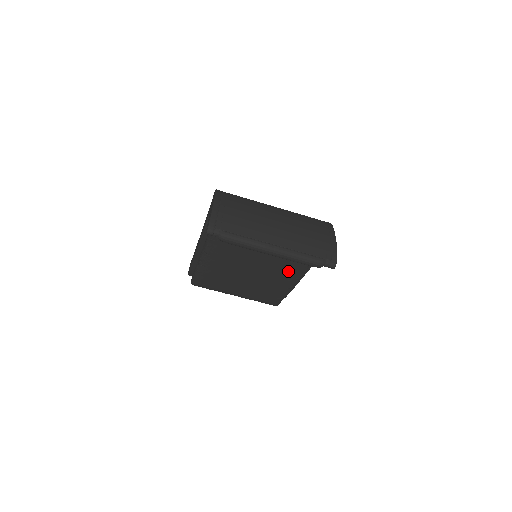
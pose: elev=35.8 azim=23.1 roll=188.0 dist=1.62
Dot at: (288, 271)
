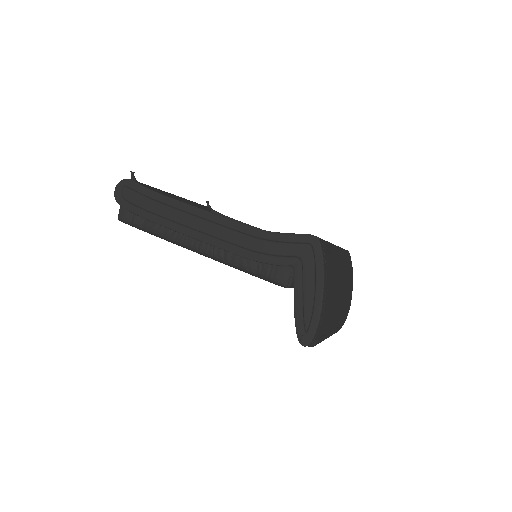
Dot at: occluded
